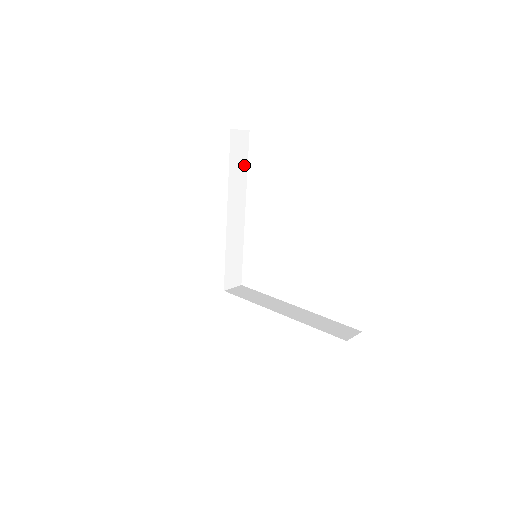
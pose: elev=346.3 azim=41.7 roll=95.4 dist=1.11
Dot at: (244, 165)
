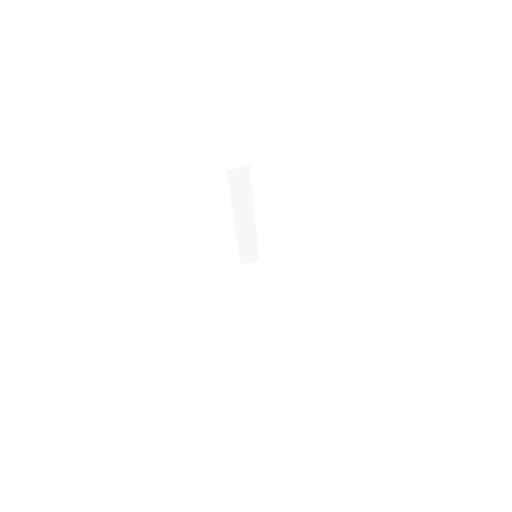
Dot at: (248, 189)
